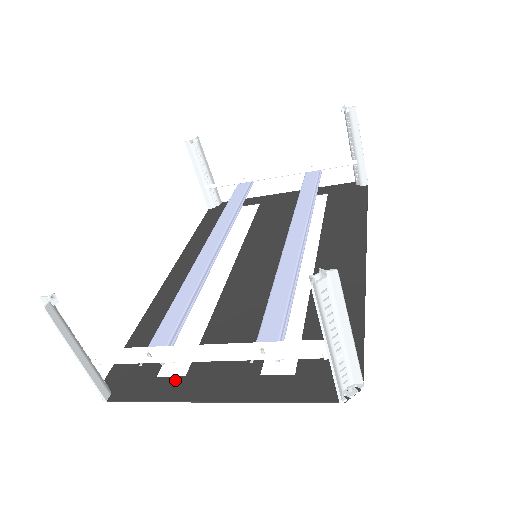
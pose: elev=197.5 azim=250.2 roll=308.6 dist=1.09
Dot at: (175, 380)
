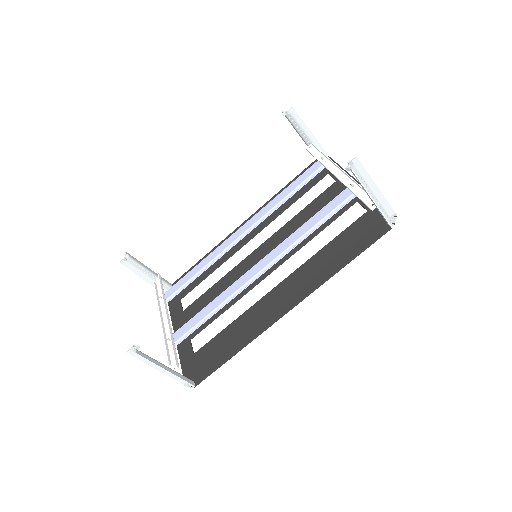
Dot at: (180, 309)
